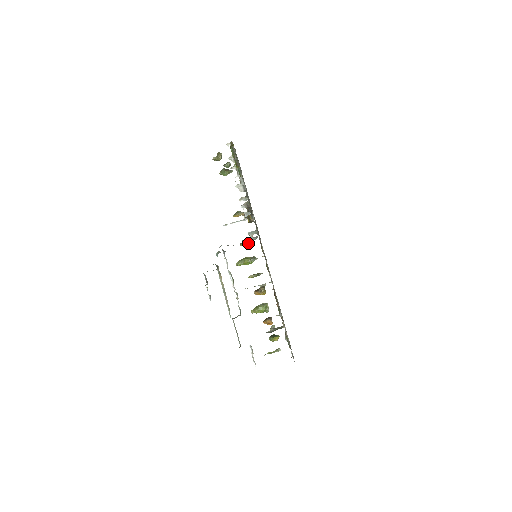
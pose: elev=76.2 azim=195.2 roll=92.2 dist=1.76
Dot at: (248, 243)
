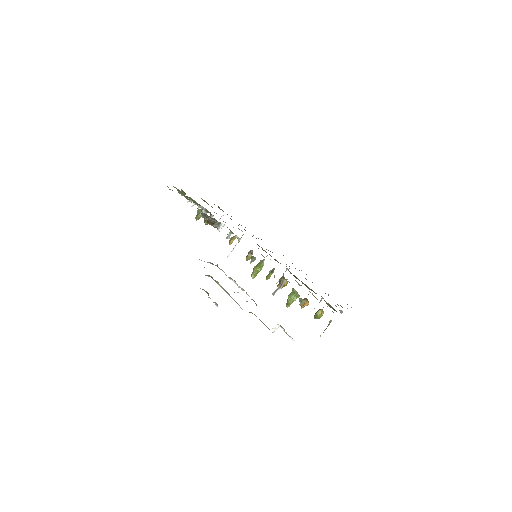
Dot at: (249, 254)
